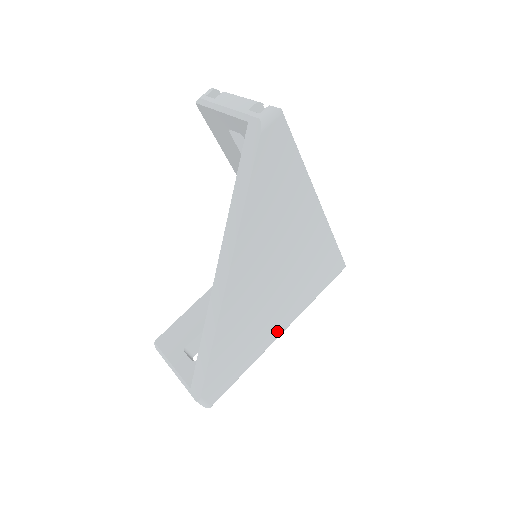
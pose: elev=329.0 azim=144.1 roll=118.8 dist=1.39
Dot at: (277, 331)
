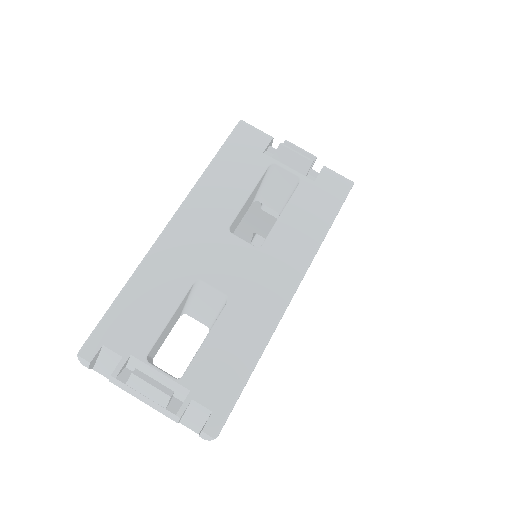
Dot at: occluded
